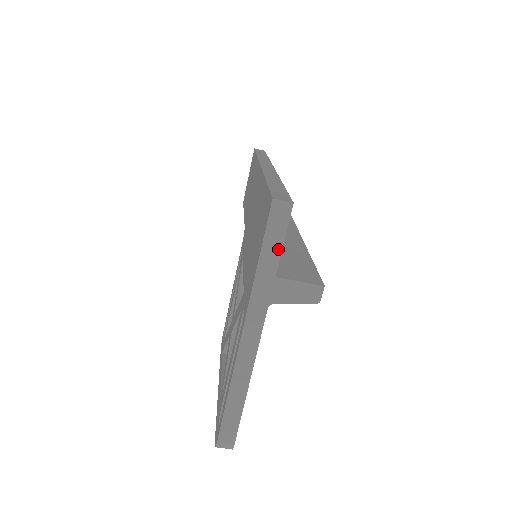
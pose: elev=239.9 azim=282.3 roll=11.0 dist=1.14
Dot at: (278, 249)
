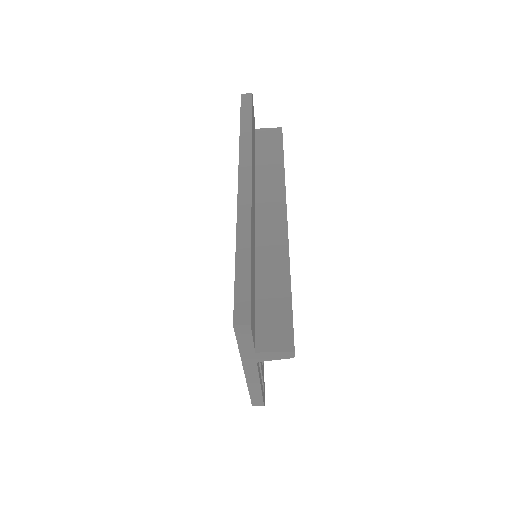
Dot at: (250, 343)
